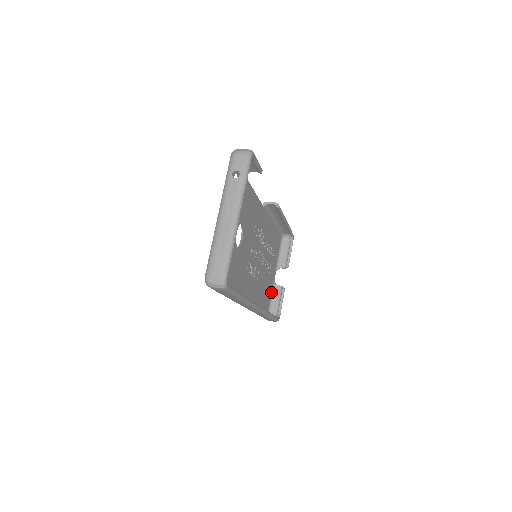
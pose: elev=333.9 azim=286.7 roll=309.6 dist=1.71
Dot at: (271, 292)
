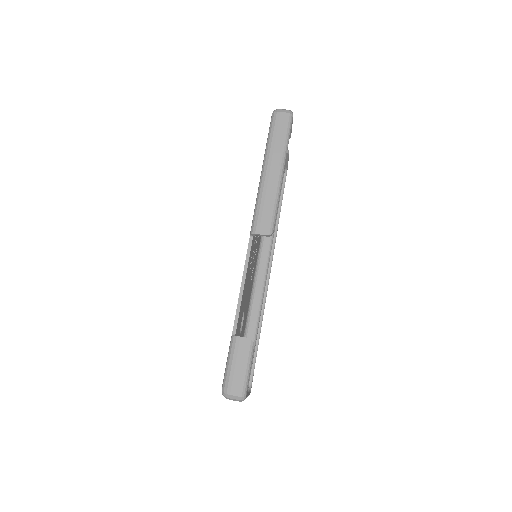
Dot at: occluded
